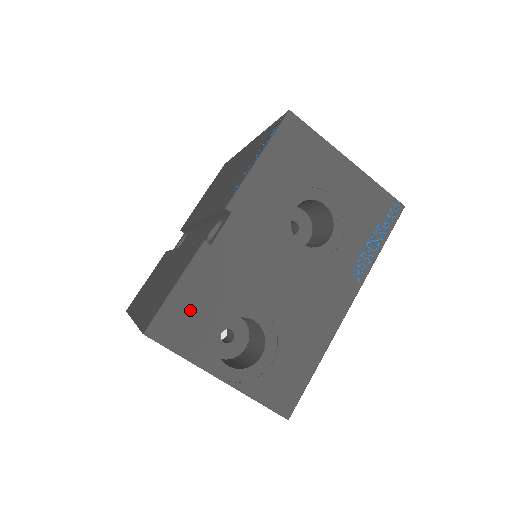
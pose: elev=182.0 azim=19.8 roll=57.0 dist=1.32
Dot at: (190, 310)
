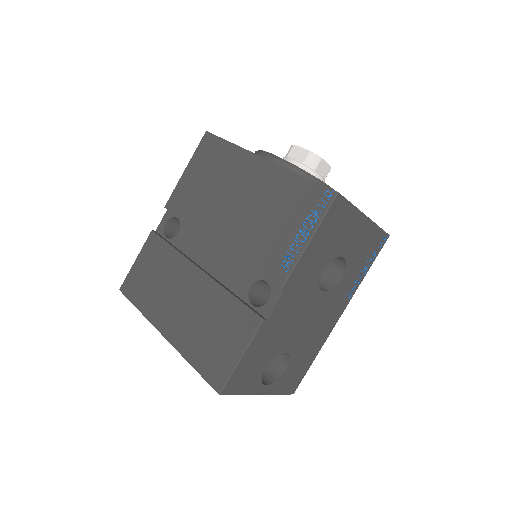
Dot at: (249, 366)
